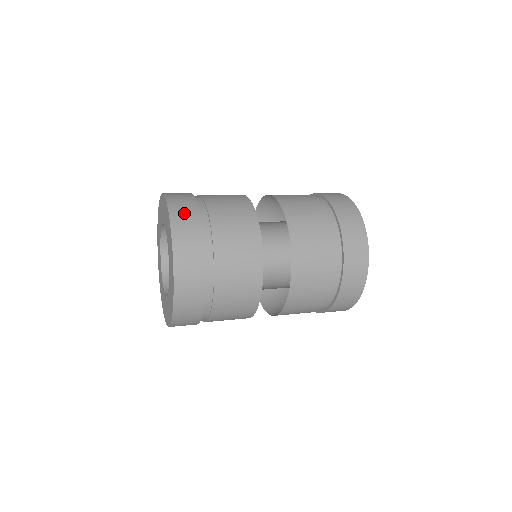
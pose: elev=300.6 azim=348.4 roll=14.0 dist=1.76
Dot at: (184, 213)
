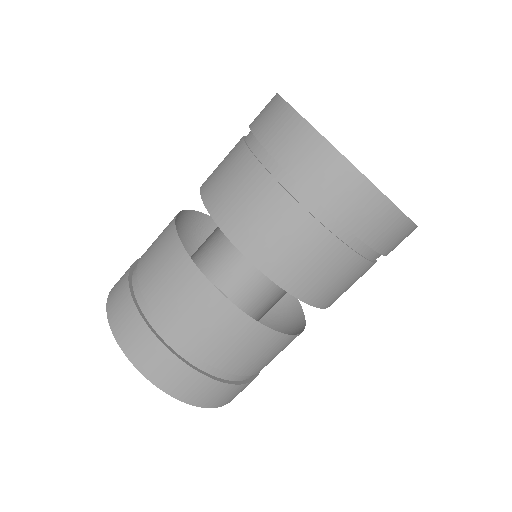
Dot at: (162, 369)
